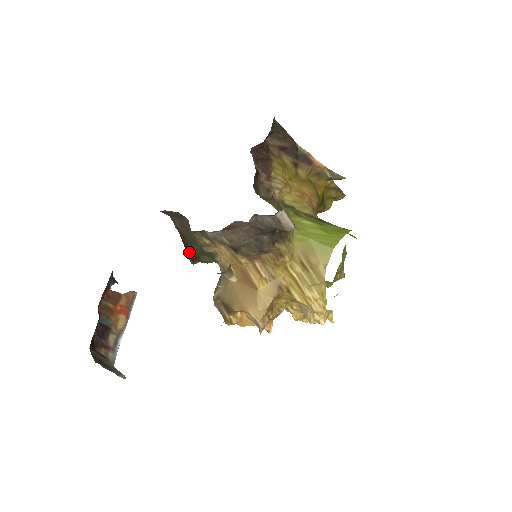
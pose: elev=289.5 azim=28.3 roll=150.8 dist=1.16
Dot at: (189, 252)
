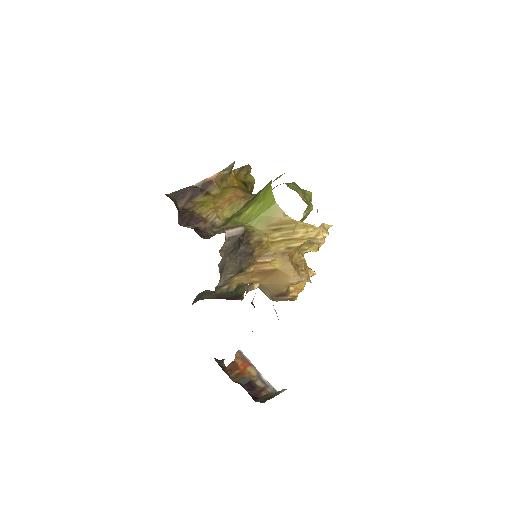
Dot at: (232, 298)
